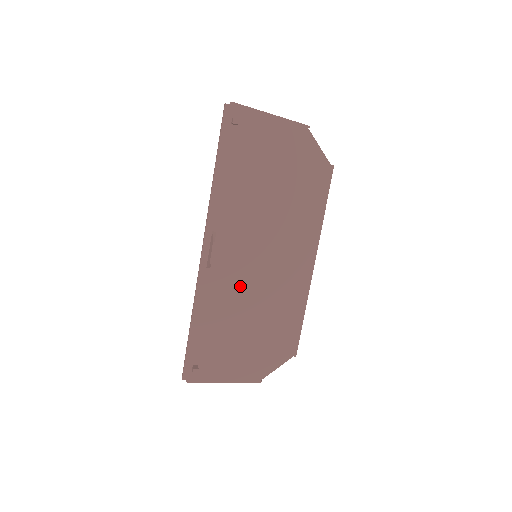
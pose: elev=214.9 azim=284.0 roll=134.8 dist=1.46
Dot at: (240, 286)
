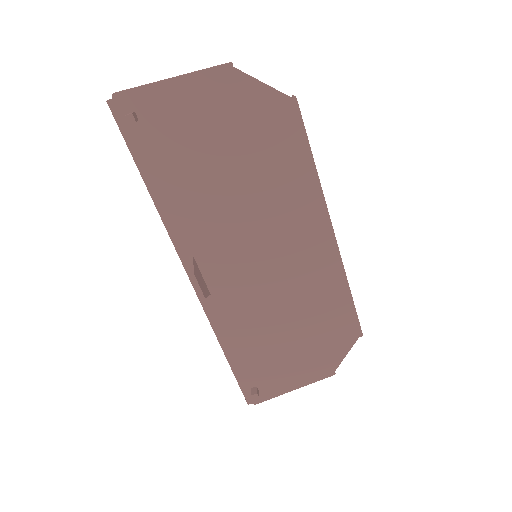
Dot at: (256, 296)
